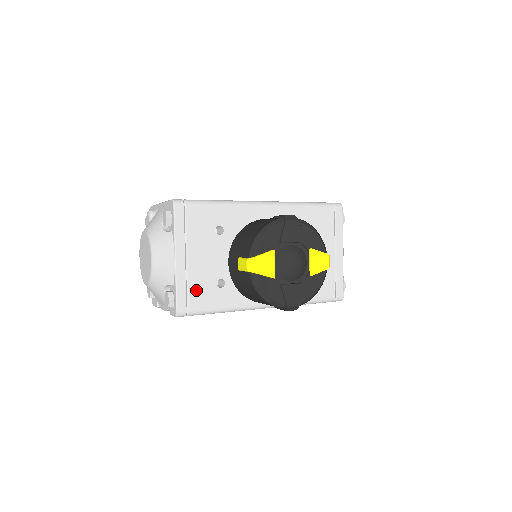
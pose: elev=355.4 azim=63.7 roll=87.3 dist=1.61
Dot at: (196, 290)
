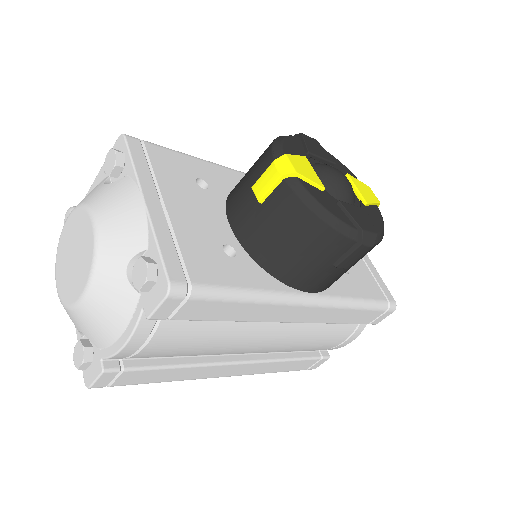
Dot at: (193, 252)
